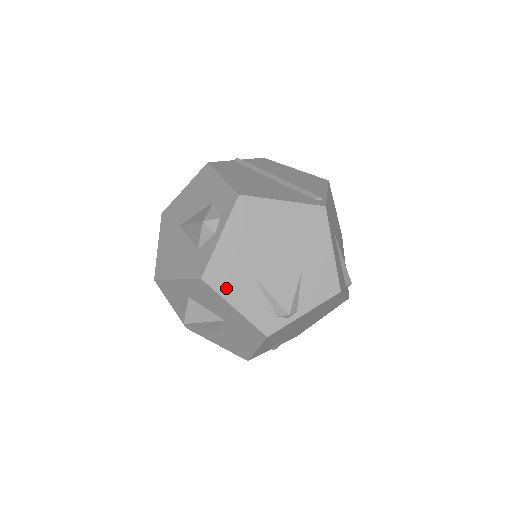
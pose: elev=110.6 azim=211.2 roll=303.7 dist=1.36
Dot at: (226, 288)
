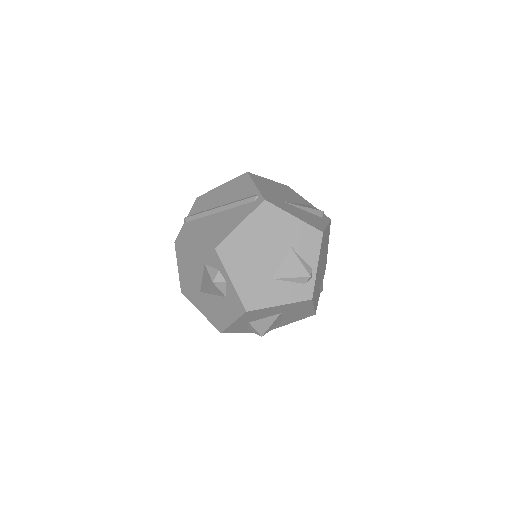
Dot at: (264, 301)
